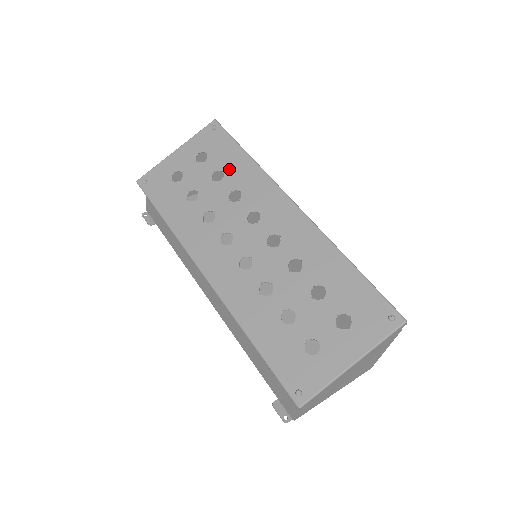
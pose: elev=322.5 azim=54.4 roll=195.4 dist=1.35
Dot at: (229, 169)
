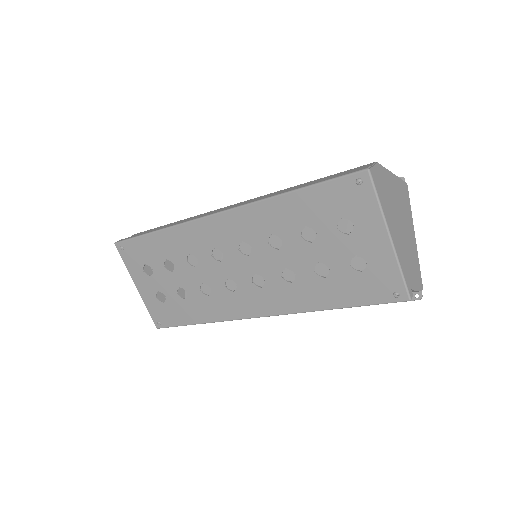
Dot at: (165, 254)
